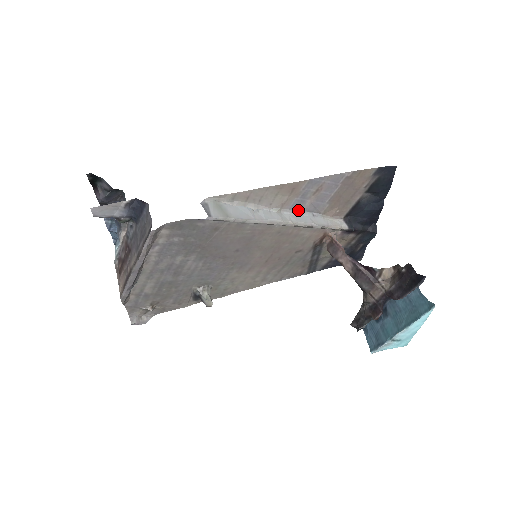
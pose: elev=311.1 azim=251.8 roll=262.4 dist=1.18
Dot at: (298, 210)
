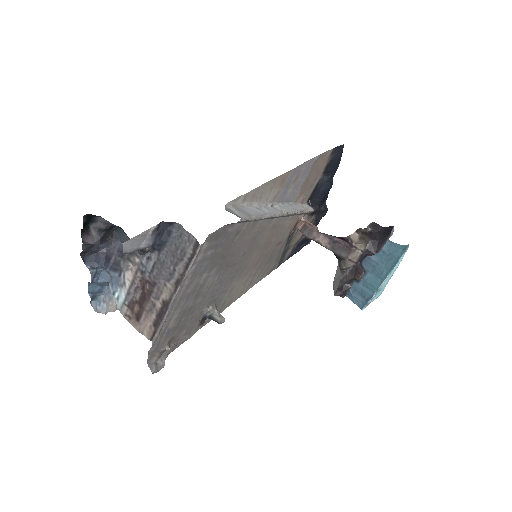
Dot at: (281, 202)
